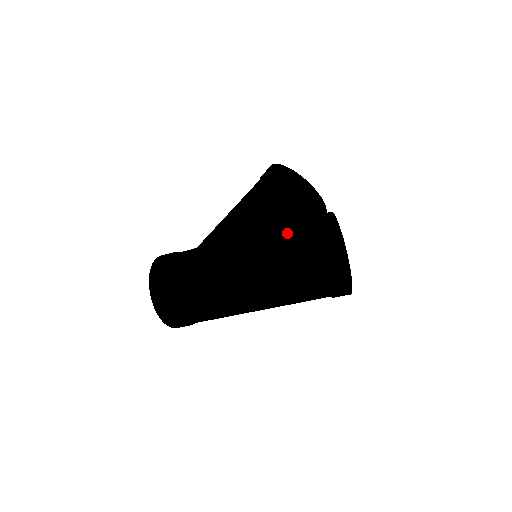
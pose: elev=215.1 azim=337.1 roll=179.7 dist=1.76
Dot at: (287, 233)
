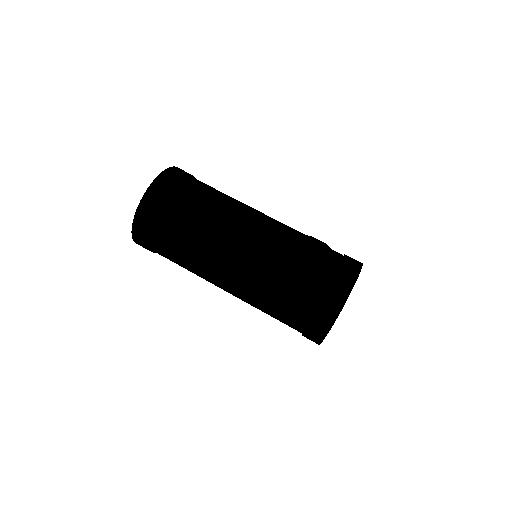
Dot at: occluded
